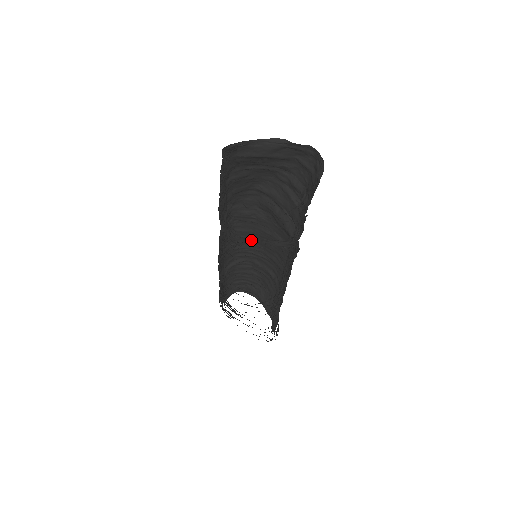
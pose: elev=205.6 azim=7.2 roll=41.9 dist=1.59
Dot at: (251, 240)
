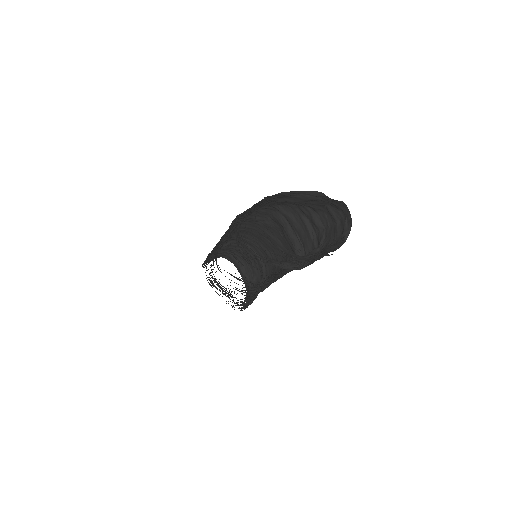
Dot at: (250, 232)
